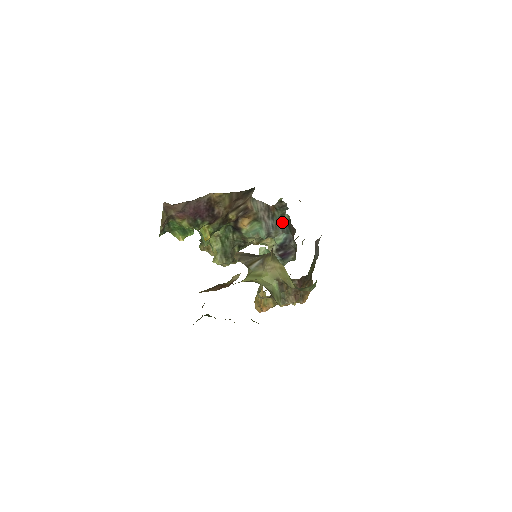
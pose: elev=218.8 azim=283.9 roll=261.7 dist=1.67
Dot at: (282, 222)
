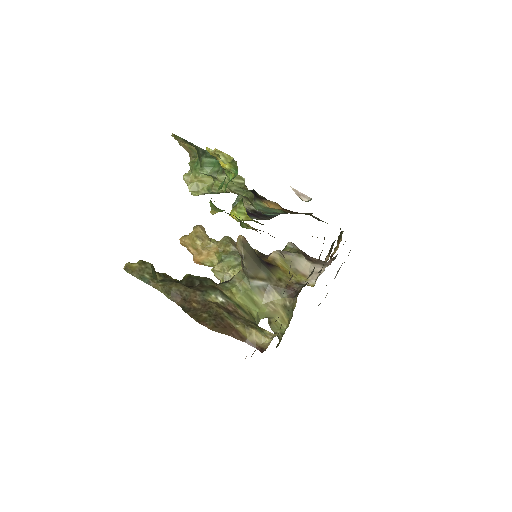
Dot at: occluded
